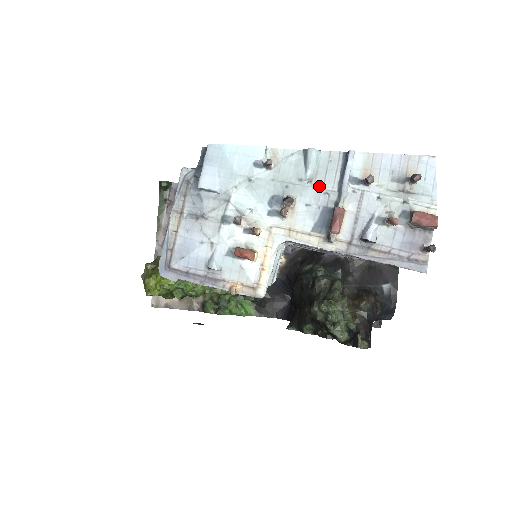
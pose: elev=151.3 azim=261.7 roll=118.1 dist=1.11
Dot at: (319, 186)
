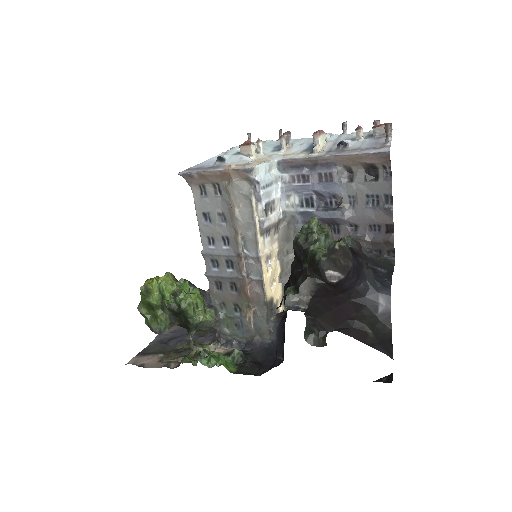
Dot at: (311, 139)
